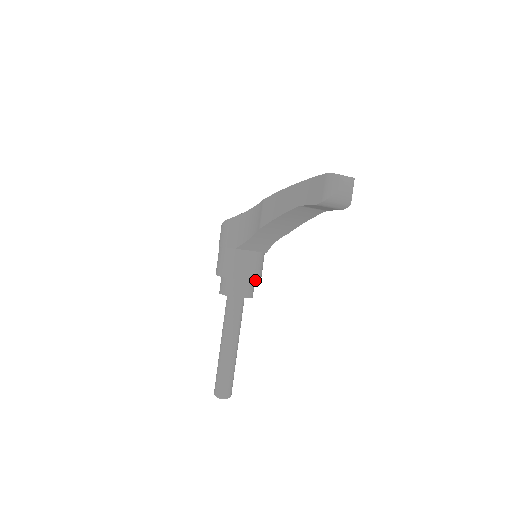
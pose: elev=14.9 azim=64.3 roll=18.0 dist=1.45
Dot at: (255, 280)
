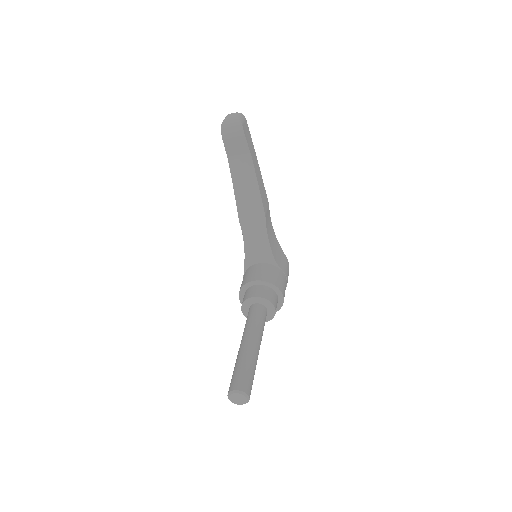
Dot at: (265, 281)
